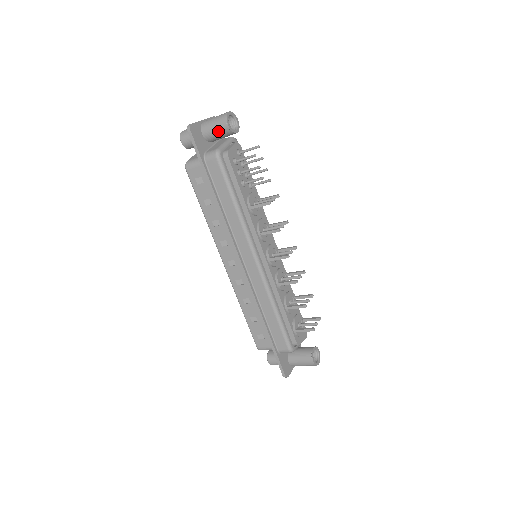
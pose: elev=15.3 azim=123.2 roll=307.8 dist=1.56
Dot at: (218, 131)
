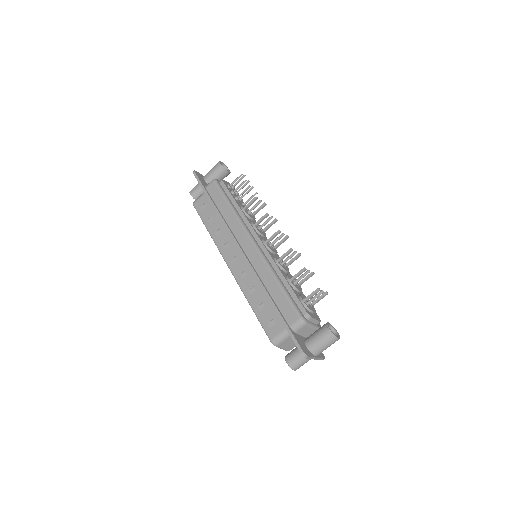
Dot at: (215, 172)
